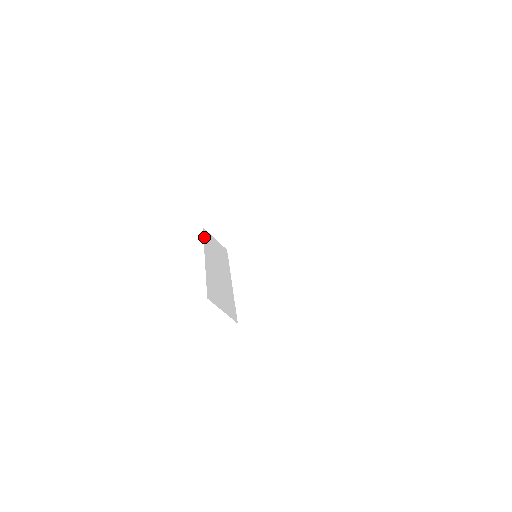
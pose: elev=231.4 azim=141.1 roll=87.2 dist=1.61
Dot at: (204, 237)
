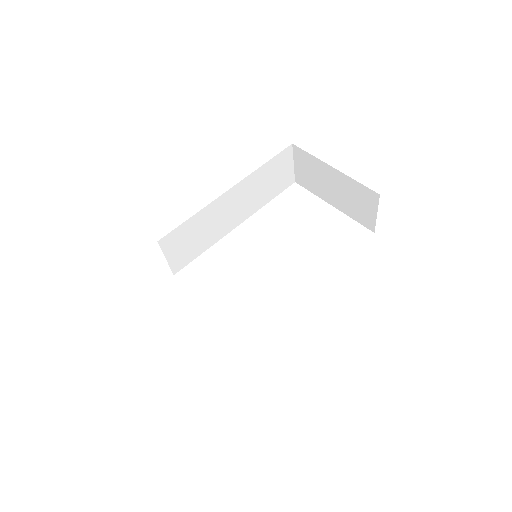
Dot at: (273, 158)
